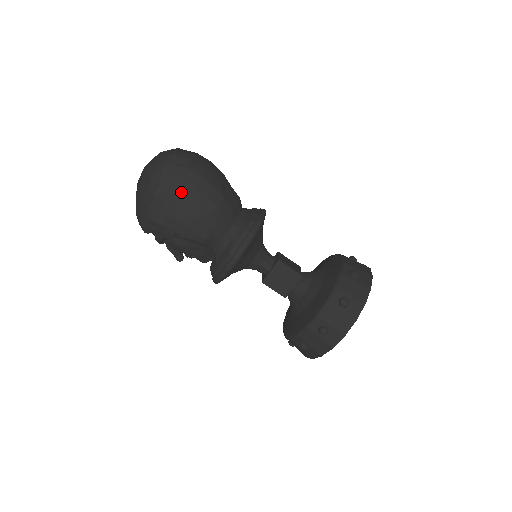
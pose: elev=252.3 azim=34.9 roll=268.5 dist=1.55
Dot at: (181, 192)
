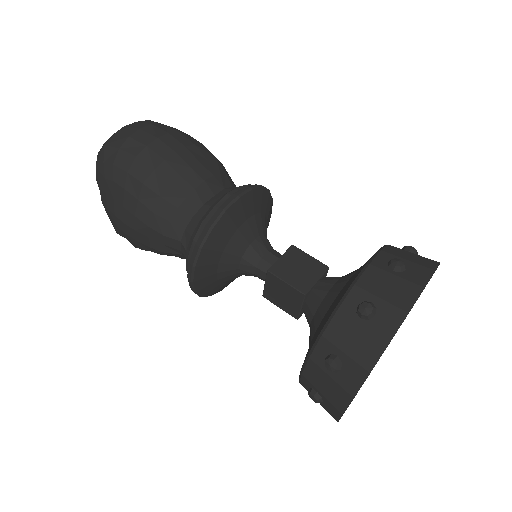
Dot at: (114, 198)
